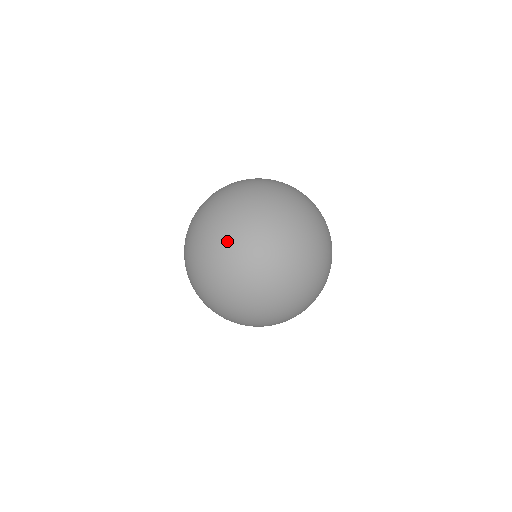
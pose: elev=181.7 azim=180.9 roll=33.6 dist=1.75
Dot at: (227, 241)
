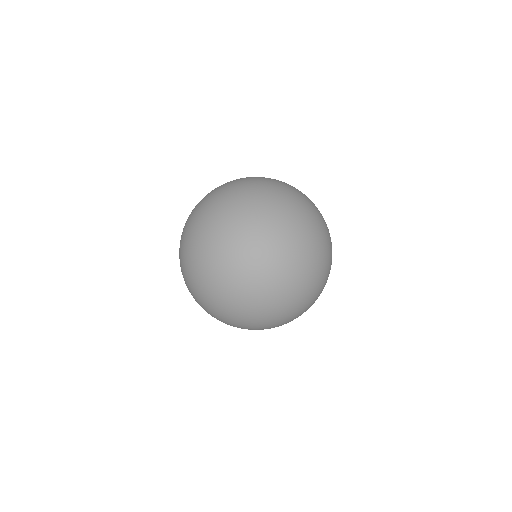
Dot at: (240, 324)
